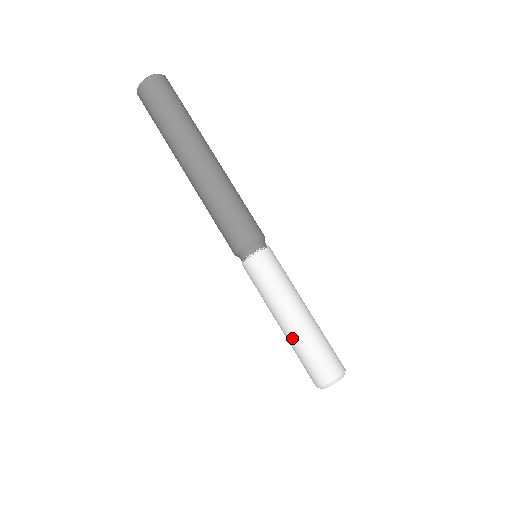
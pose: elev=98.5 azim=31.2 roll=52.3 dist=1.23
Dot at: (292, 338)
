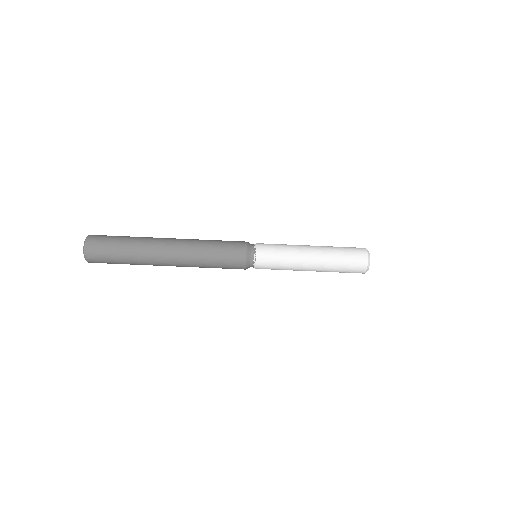
Dot at: occluded
